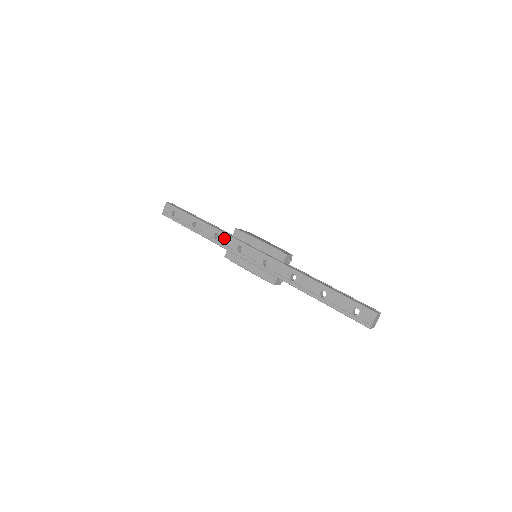
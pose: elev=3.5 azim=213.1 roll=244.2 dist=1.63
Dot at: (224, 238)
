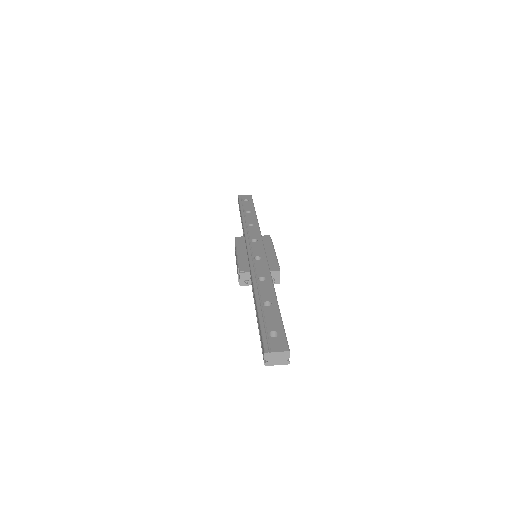
Dot at: (255, 229)
